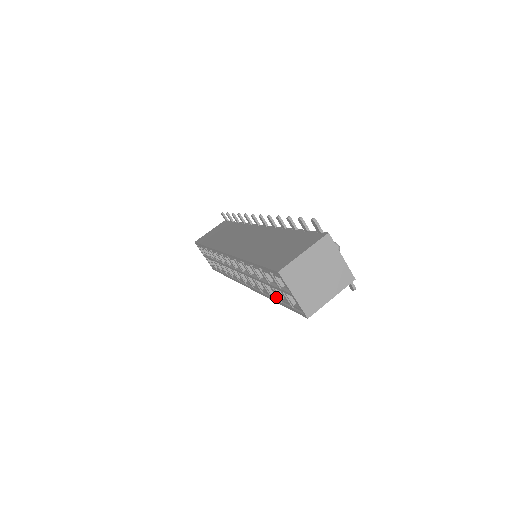
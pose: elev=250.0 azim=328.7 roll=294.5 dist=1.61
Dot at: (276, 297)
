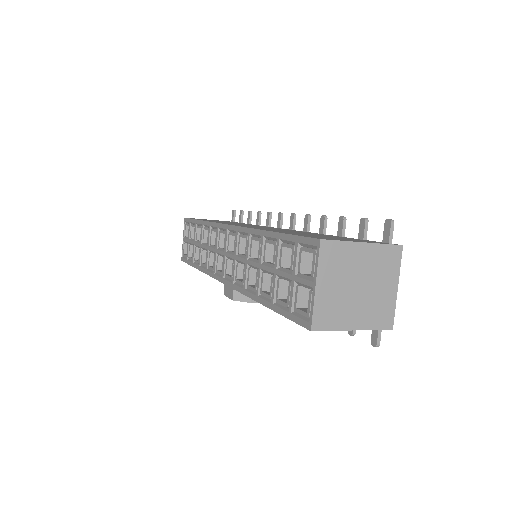
Dot at: (269, 294)
